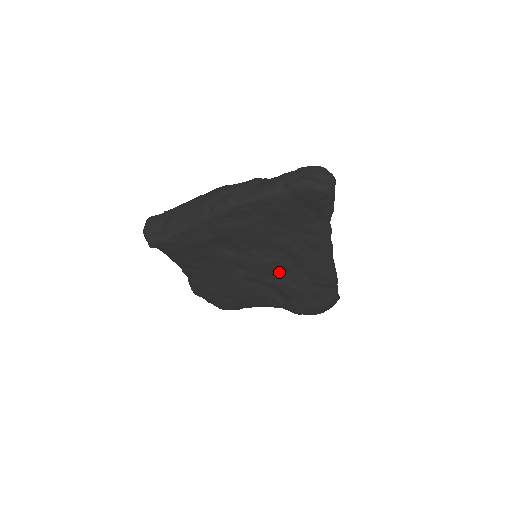
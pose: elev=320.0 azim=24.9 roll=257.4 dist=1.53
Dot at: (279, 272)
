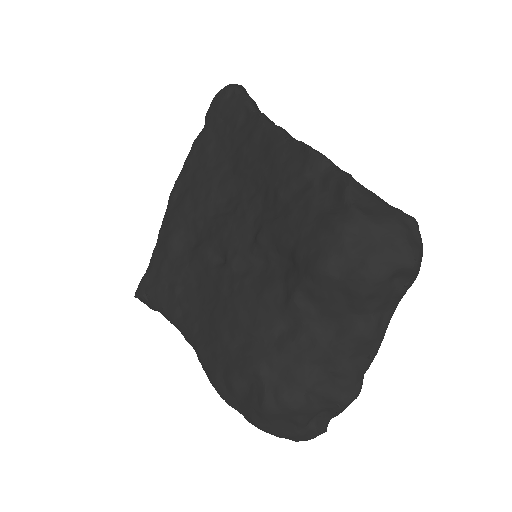
Dot at: (253, 219)
